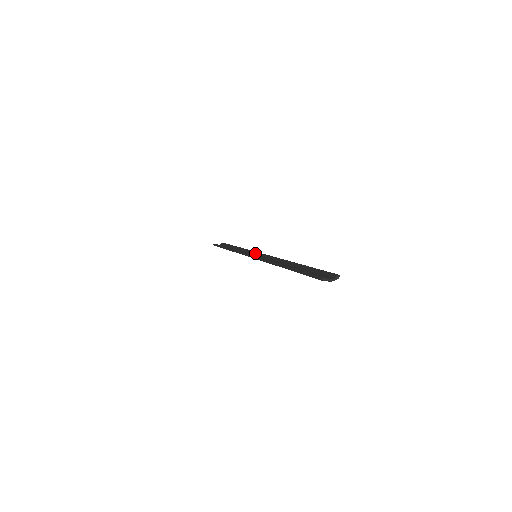
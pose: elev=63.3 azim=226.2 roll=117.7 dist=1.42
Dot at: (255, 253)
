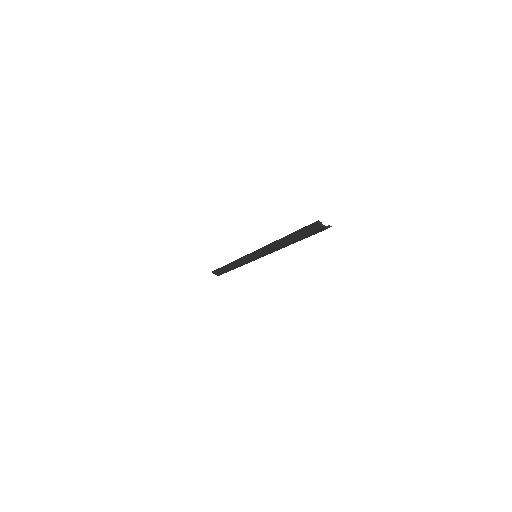
Dot at: occluded
